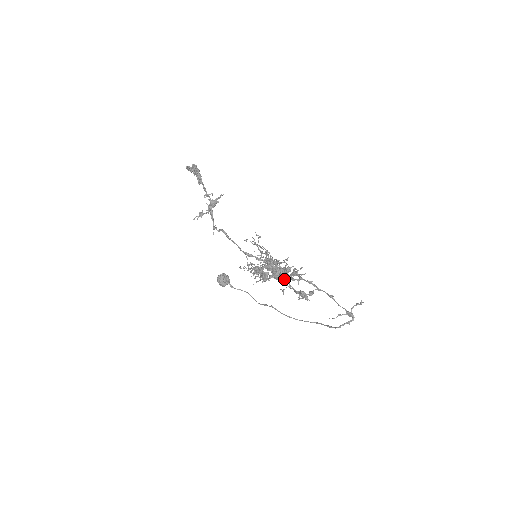
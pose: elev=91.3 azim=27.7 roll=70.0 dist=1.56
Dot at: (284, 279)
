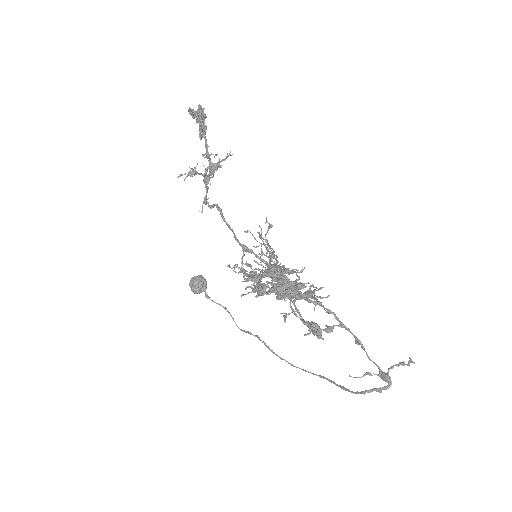
Dot at: (289, 299)
